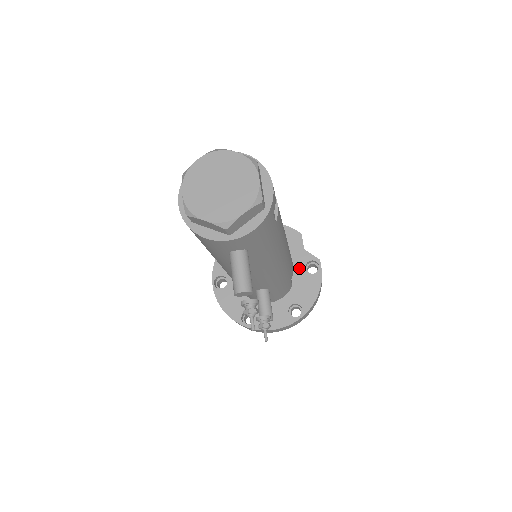
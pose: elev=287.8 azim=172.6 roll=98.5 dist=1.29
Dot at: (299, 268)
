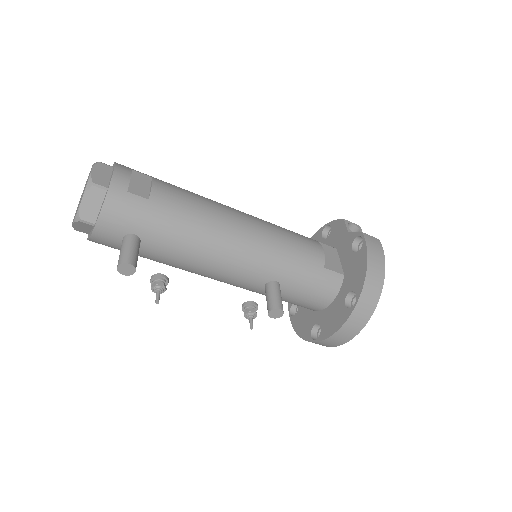
Dot at: (347, 253)
